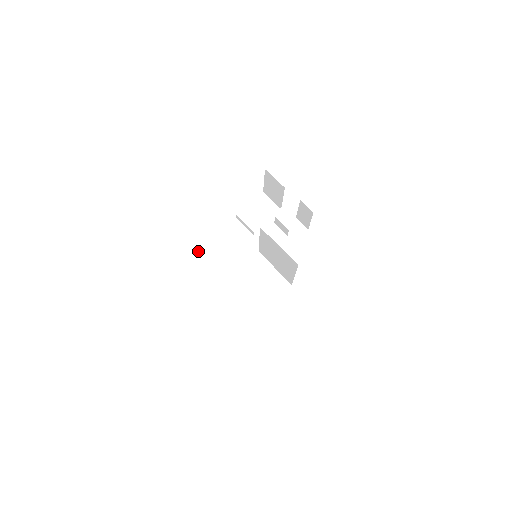
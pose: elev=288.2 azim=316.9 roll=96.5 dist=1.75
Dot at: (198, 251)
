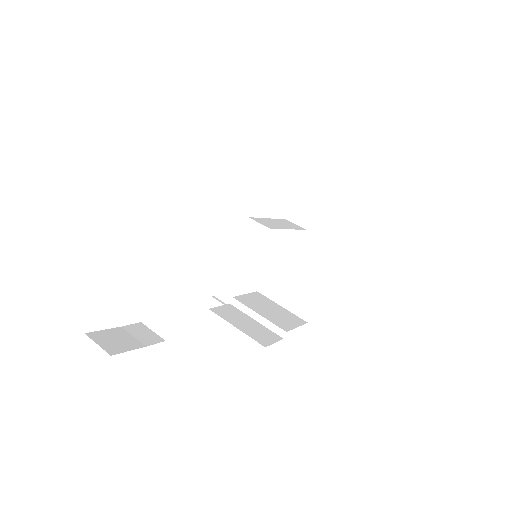
Dot at: (143, 322)
